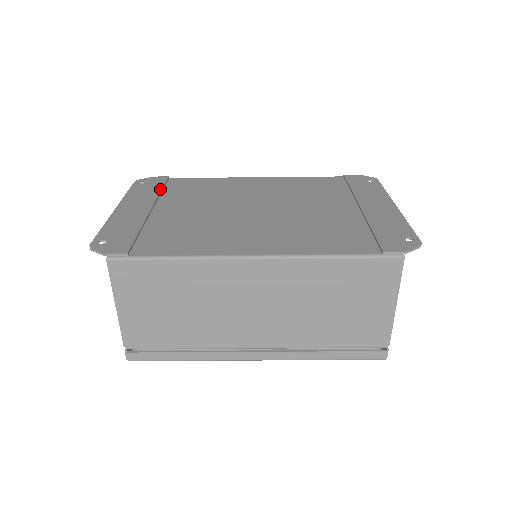
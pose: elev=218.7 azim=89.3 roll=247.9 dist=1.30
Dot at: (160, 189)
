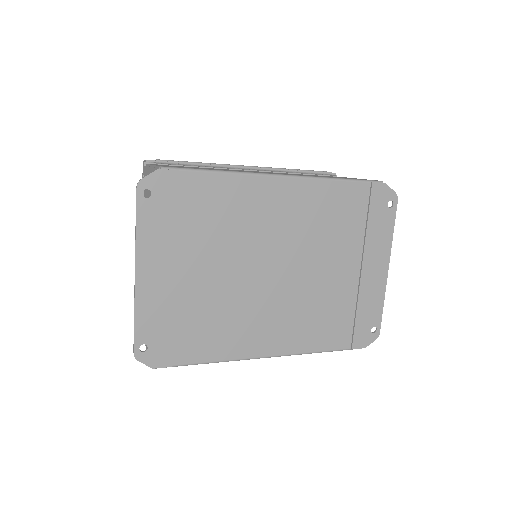
Dot at: (175, 218)
